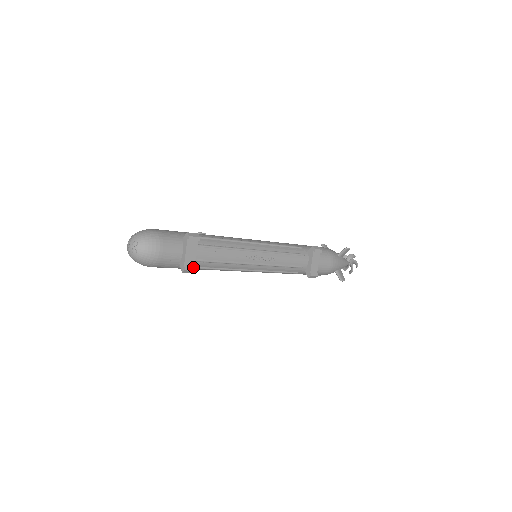
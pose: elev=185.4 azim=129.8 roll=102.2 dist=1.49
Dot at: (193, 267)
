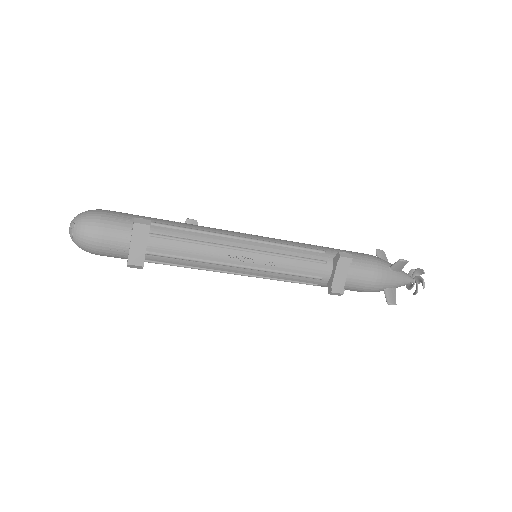
Dot at: (140, 261)
